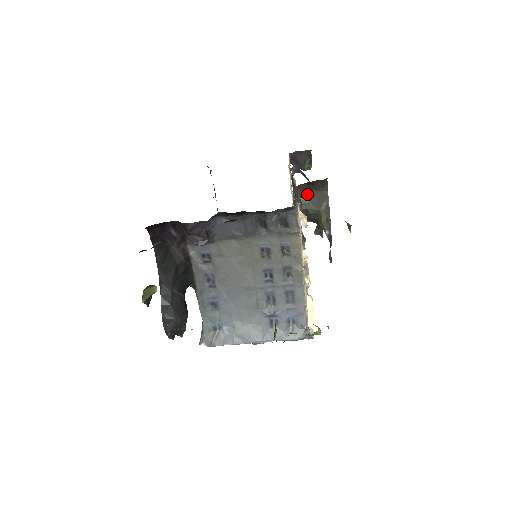
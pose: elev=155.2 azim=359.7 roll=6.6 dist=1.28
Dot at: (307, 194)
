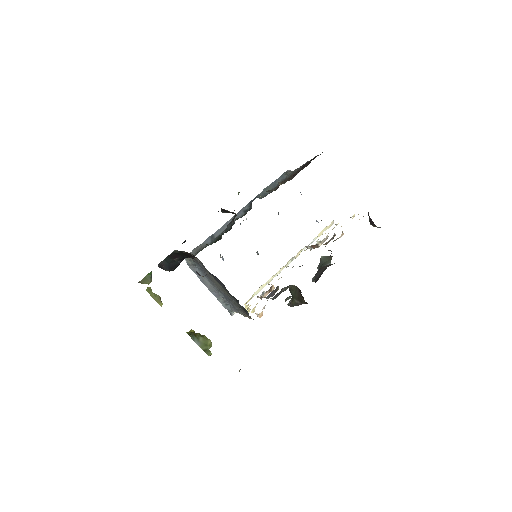
Dot at: (297, 289)
